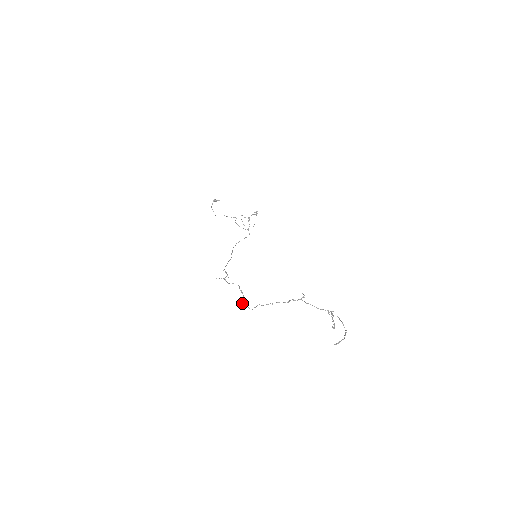
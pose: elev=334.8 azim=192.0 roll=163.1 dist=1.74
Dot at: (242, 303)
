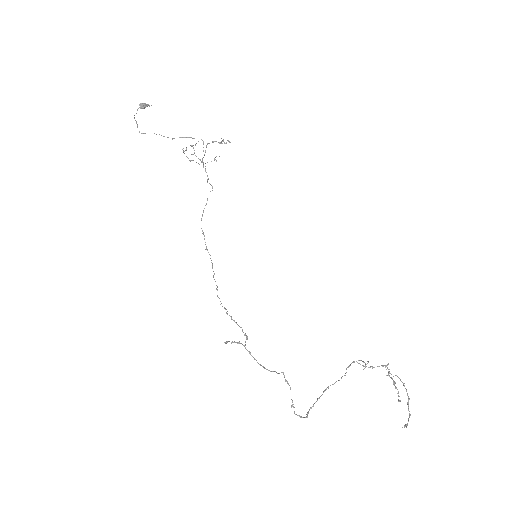
Dot at: (293, 407)
